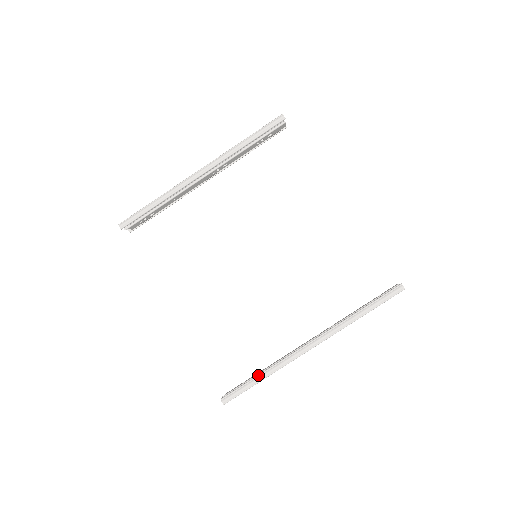
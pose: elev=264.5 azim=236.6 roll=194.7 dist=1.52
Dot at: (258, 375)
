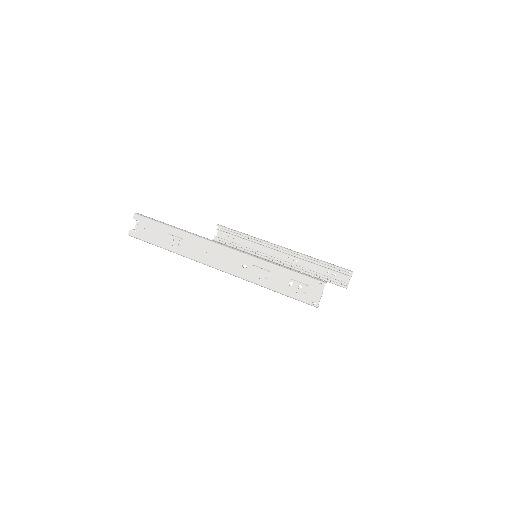
Dot at: (174, 226)
